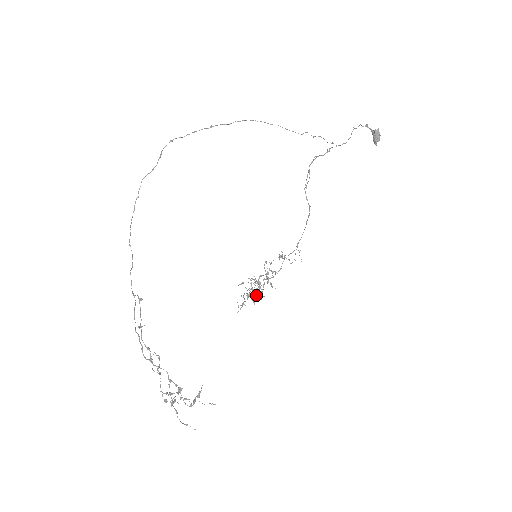
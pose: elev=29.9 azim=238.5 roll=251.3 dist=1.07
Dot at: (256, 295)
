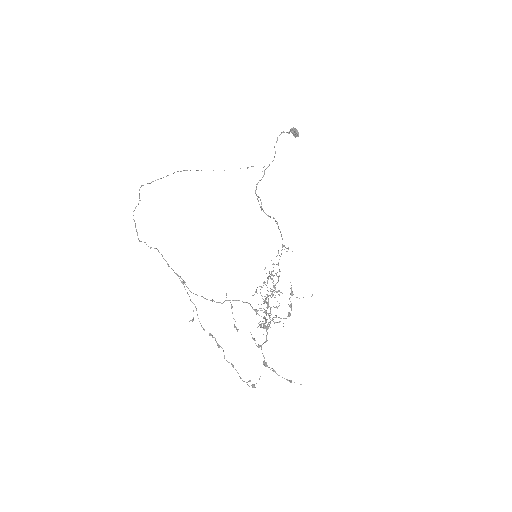
Dot at: occluded
